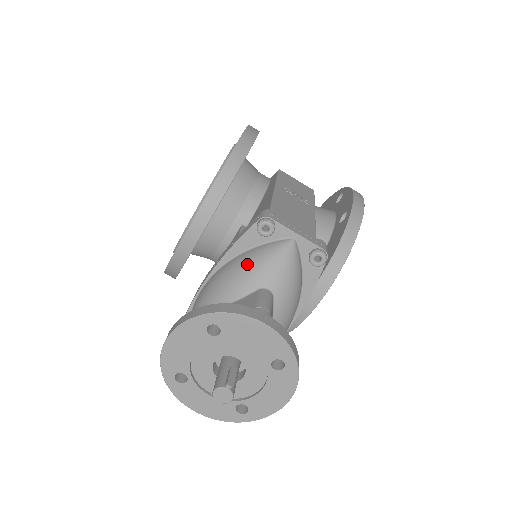
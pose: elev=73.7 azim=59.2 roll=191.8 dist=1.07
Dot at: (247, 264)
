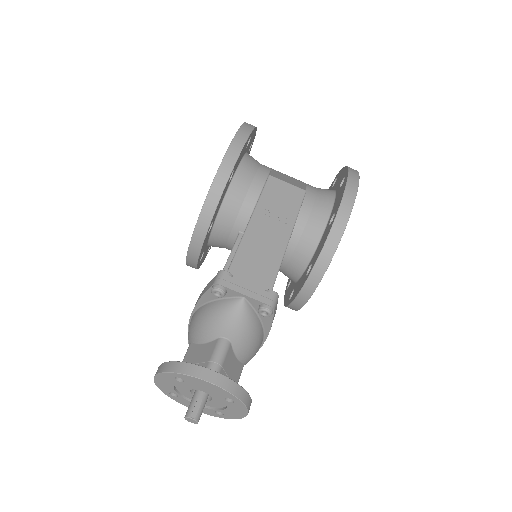
Dot at: (210, 317)
